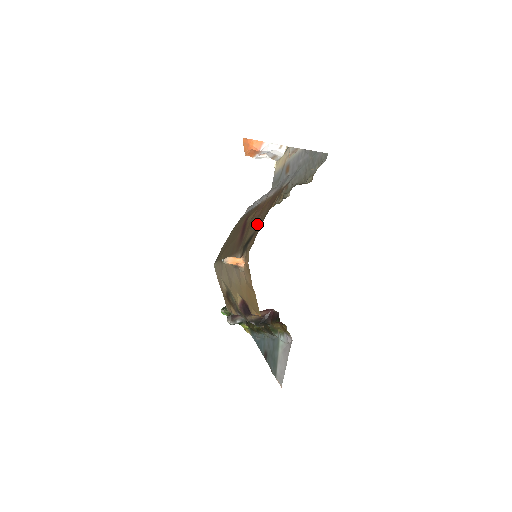
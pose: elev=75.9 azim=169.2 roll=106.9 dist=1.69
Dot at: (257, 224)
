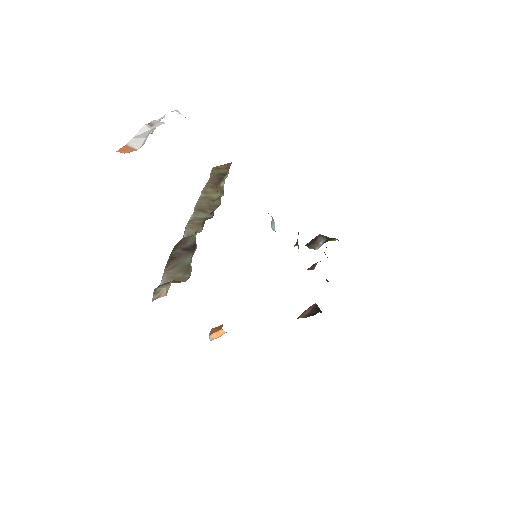
Dot at: occluded
